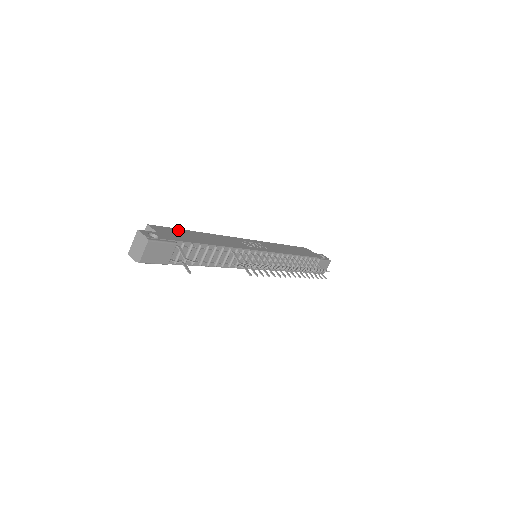
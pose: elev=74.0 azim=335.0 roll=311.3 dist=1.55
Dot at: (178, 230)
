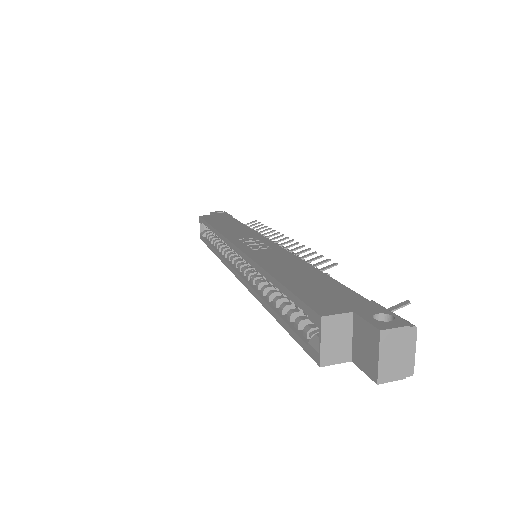
Dot at: (298, 290)
